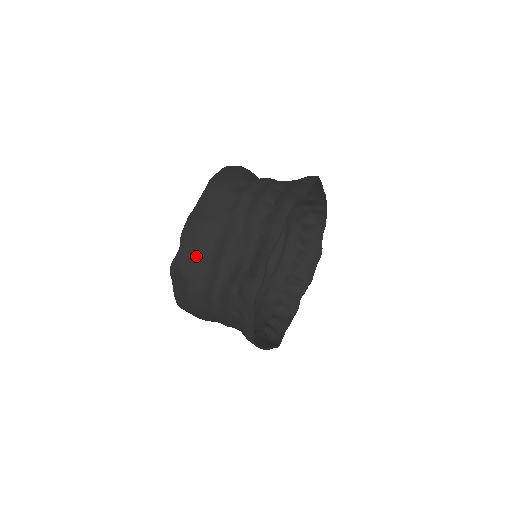
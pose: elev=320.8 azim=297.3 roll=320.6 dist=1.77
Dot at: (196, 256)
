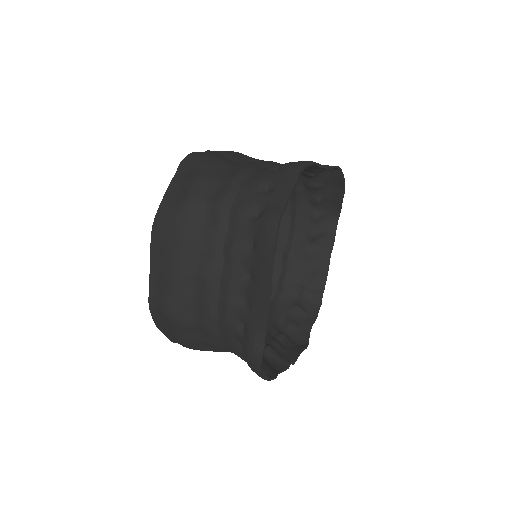
Dot at: (224, 157)
